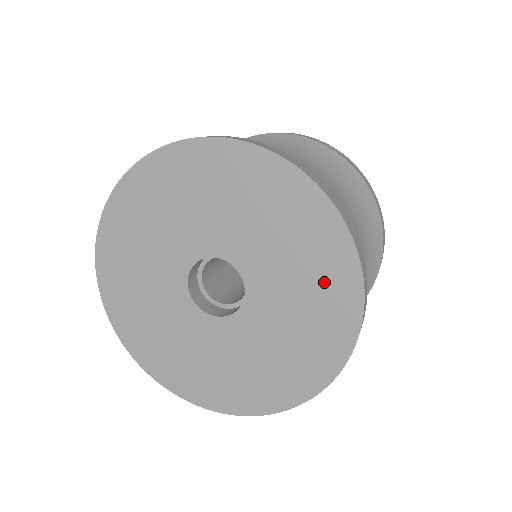
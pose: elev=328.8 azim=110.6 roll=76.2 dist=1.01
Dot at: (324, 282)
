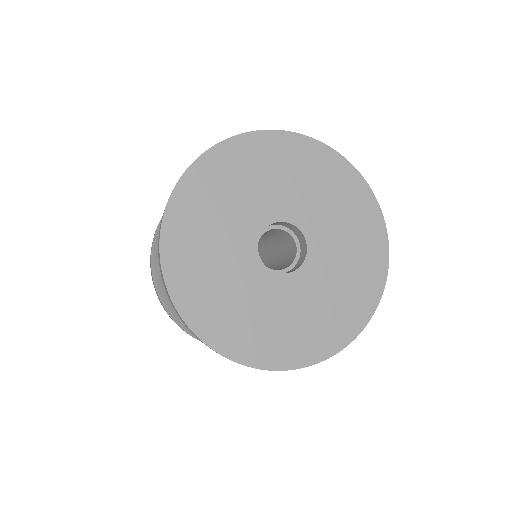
Dot at: (339, 186)
